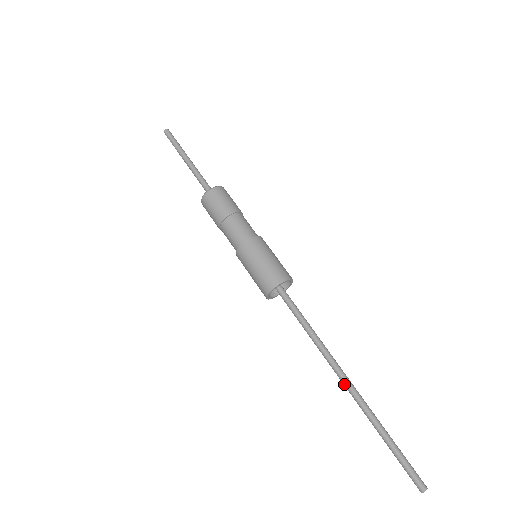
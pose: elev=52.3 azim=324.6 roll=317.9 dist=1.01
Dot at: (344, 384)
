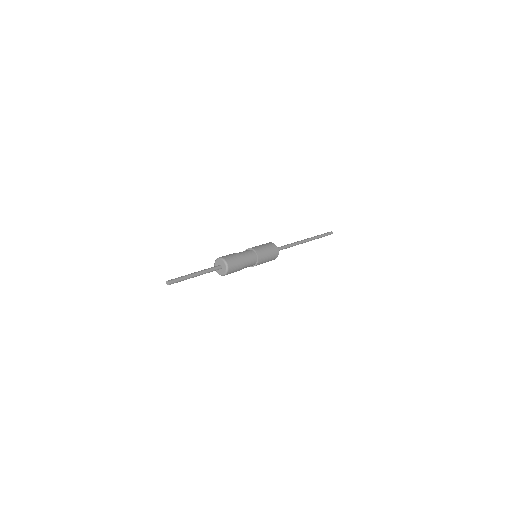
Dot at: occluded
